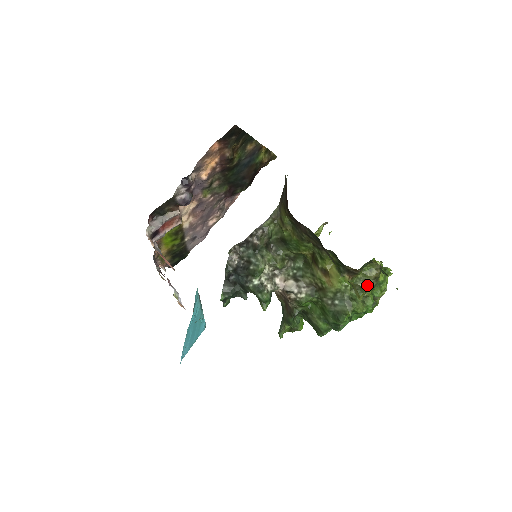
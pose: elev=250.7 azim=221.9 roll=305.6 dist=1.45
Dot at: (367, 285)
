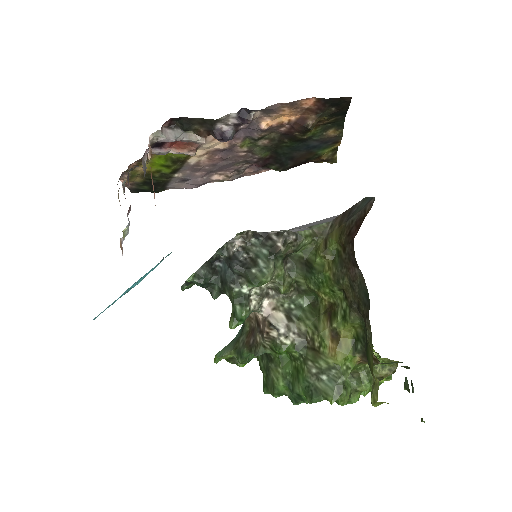
Dot at: (368, 380)
